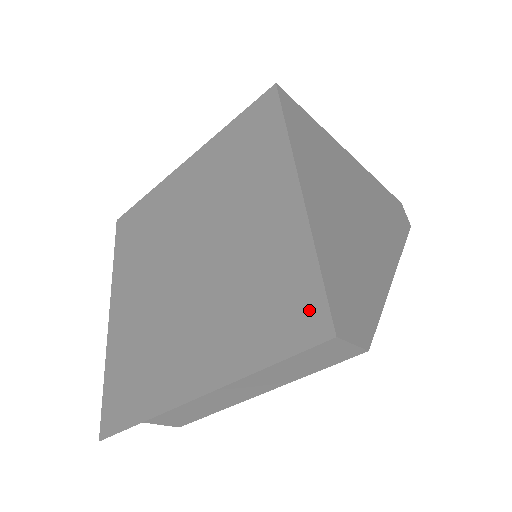
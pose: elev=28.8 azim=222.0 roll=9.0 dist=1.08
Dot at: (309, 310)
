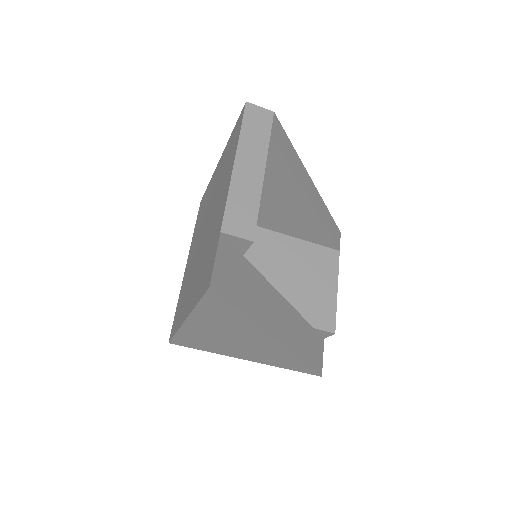
Dot at: (238, 123)
